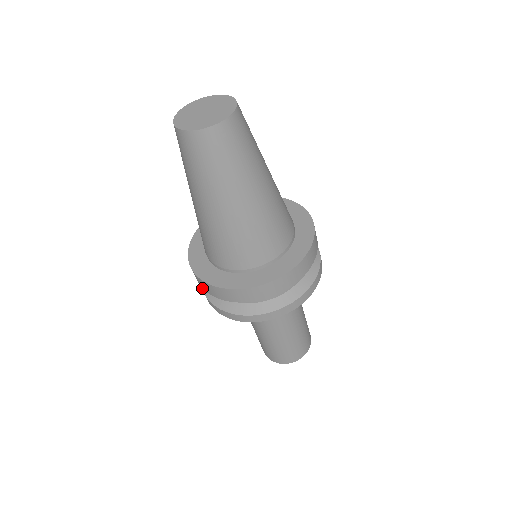
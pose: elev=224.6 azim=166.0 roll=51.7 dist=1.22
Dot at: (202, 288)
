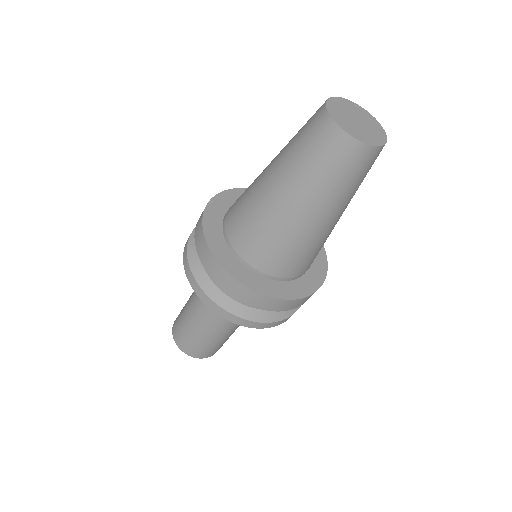
Dot at: (188, 260)
